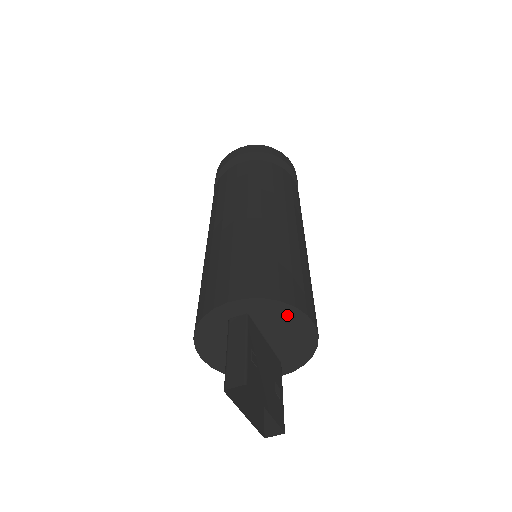
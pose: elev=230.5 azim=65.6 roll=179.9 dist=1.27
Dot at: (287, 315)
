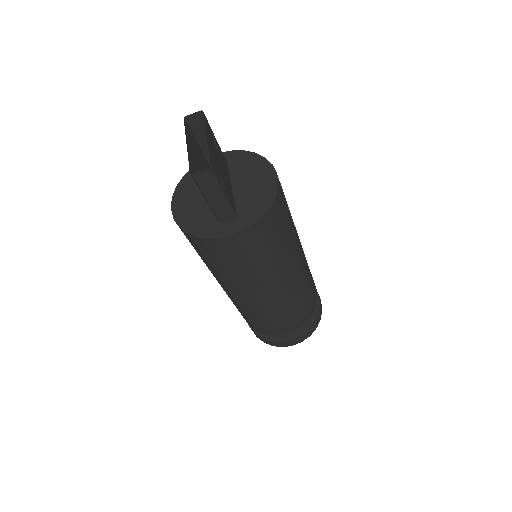
Dot at: (257, 165)
